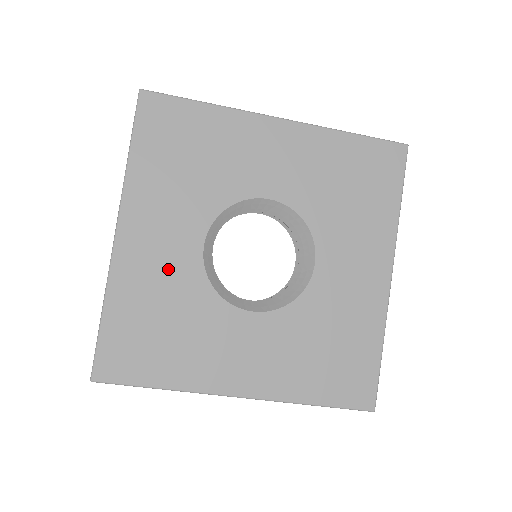
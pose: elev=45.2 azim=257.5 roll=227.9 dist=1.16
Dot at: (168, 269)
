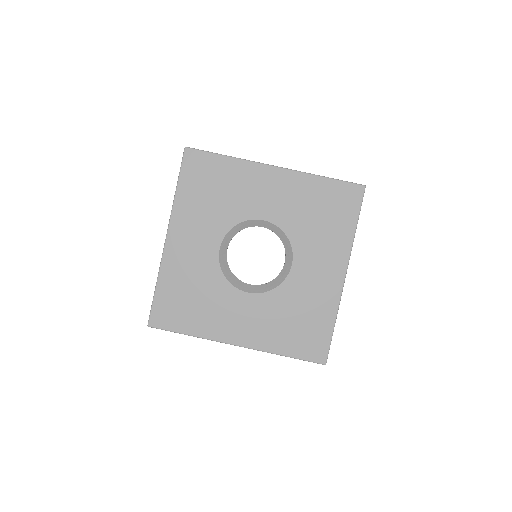
Dot at: (197, 262)
